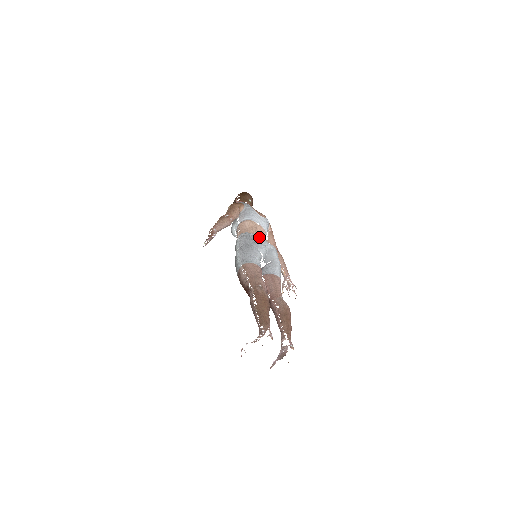
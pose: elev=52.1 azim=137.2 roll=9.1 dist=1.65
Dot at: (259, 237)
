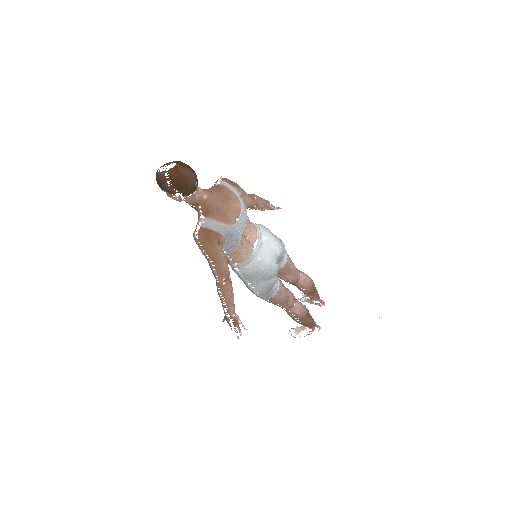
Dot at: (256, 247)
